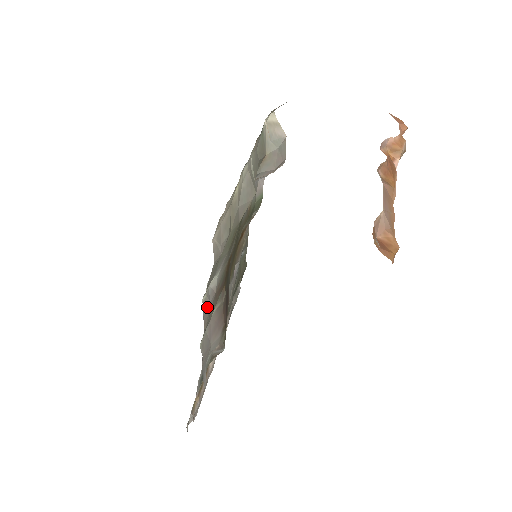
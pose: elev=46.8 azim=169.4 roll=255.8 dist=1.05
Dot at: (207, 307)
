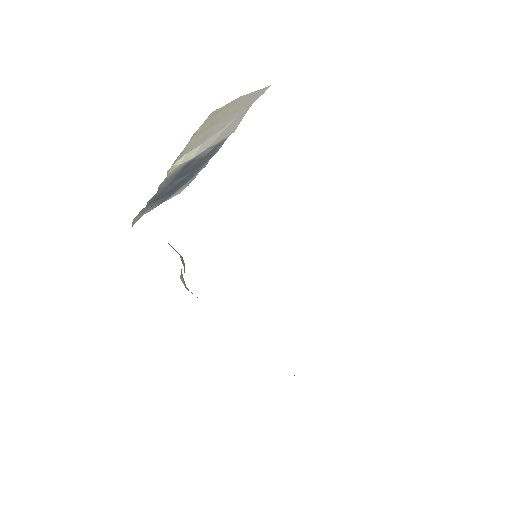
Dot at: occluded
